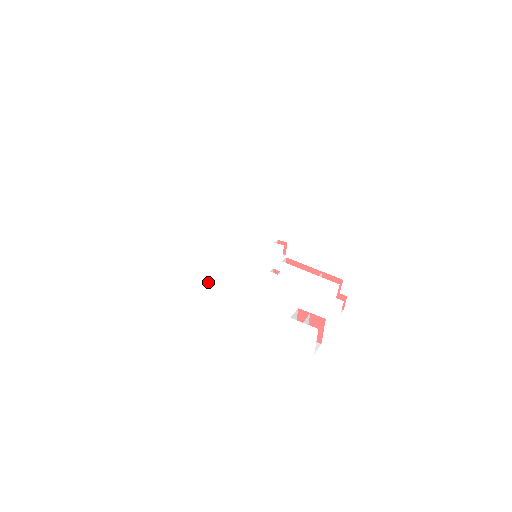
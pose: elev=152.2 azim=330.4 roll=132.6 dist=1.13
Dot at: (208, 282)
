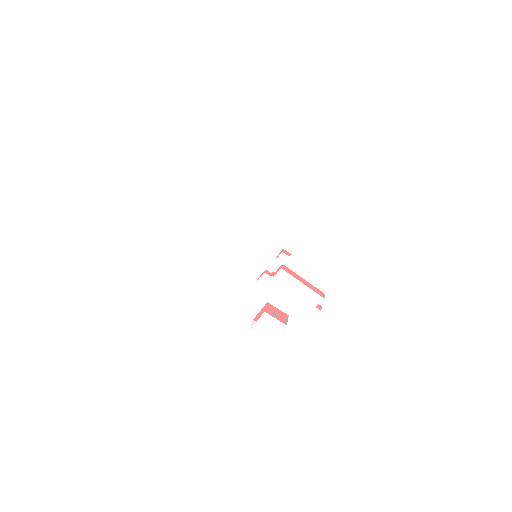
Dot at: (191, 263)
